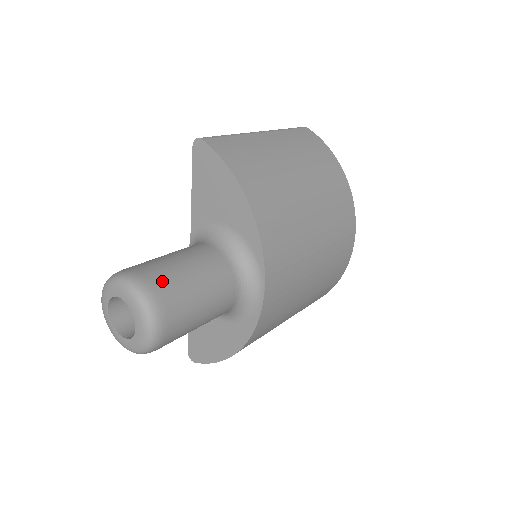
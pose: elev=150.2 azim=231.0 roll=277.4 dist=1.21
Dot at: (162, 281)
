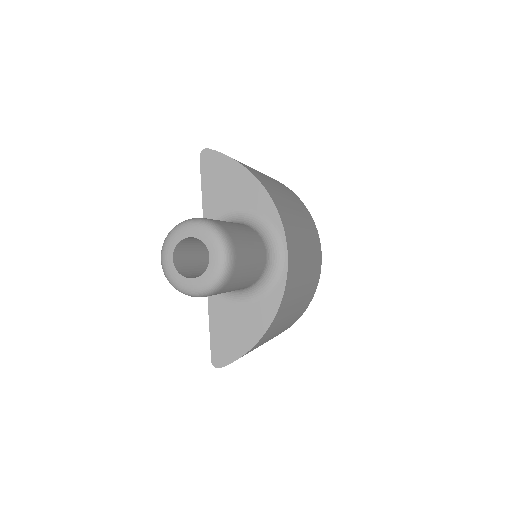
Dot at: (220, 222)
